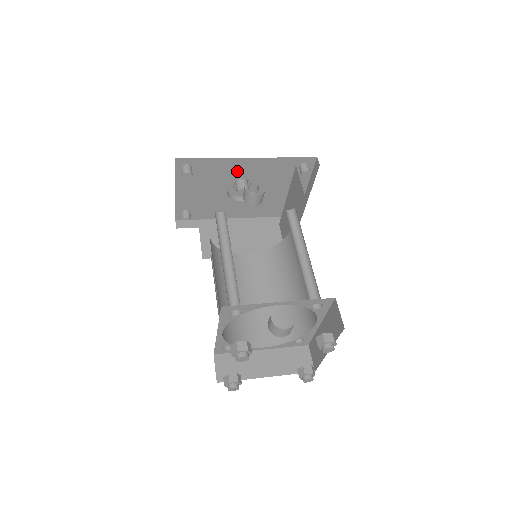
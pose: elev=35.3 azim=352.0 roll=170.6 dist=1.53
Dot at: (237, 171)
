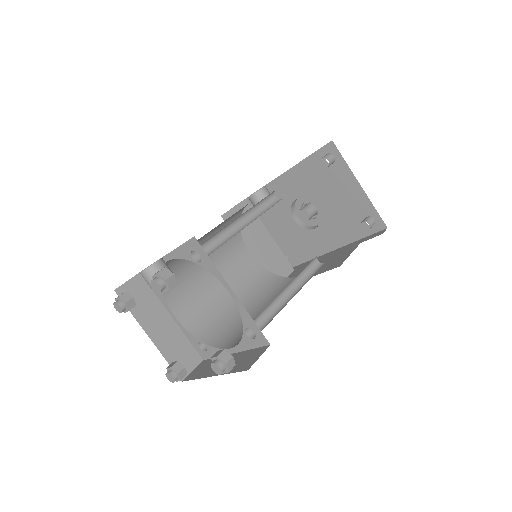
Dot at: (284, 194)
